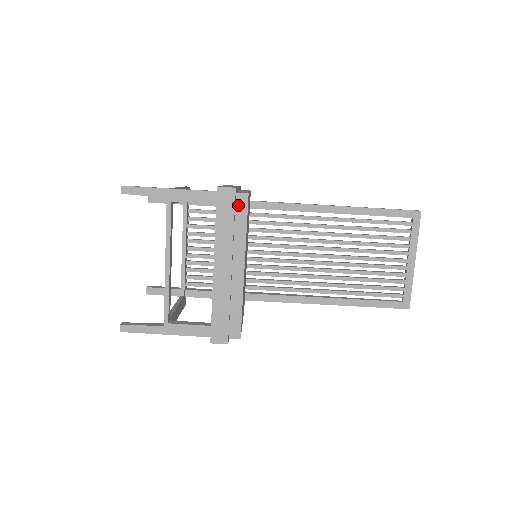
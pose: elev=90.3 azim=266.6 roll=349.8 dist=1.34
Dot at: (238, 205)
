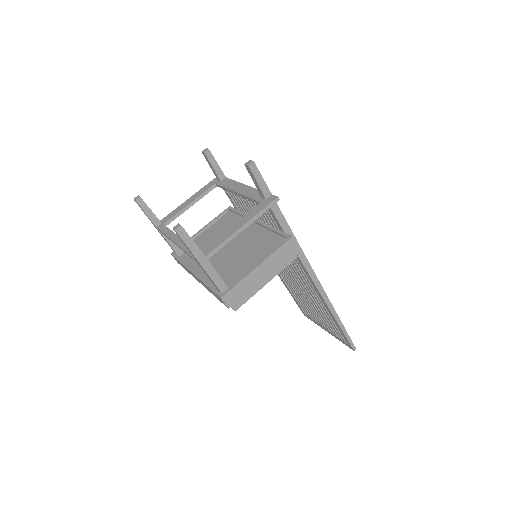
Dot at: occluded
